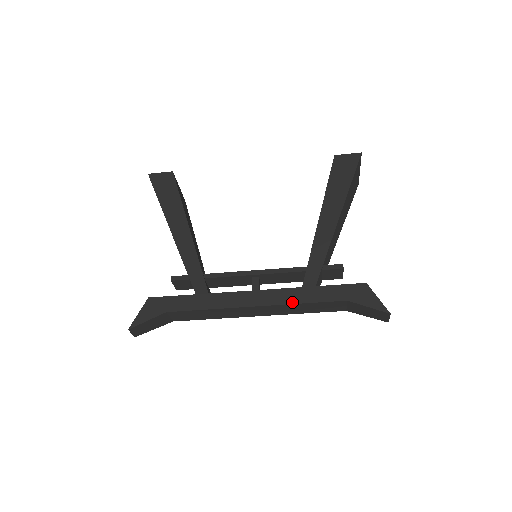
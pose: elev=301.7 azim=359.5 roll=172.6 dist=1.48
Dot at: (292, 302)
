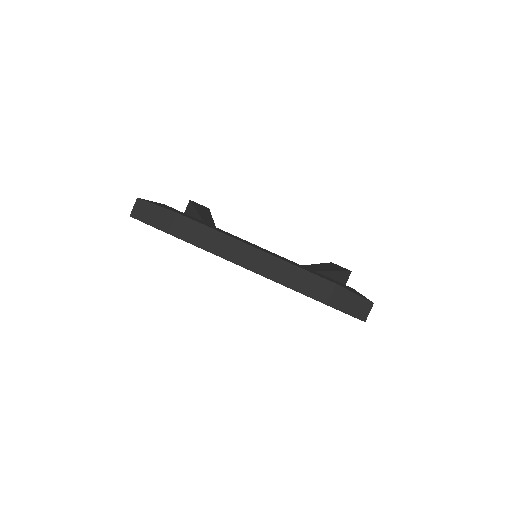
Dot at: (289, 262)
